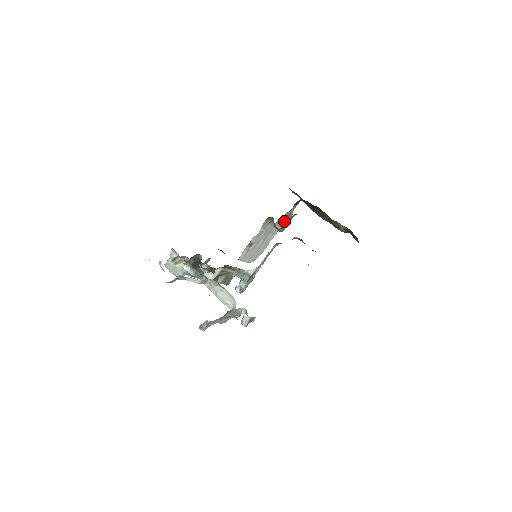
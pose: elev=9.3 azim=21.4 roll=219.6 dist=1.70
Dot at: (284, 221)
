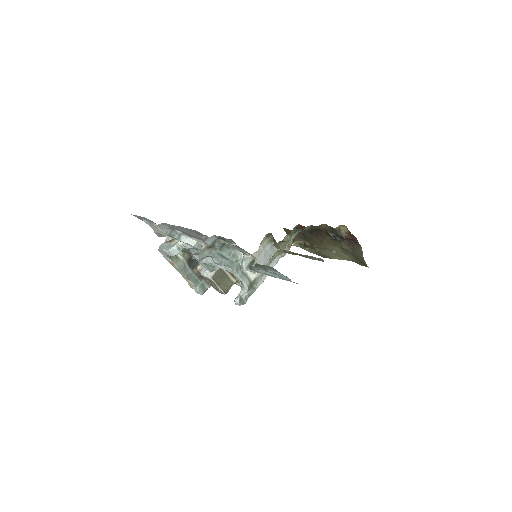
Dot at: occluded
